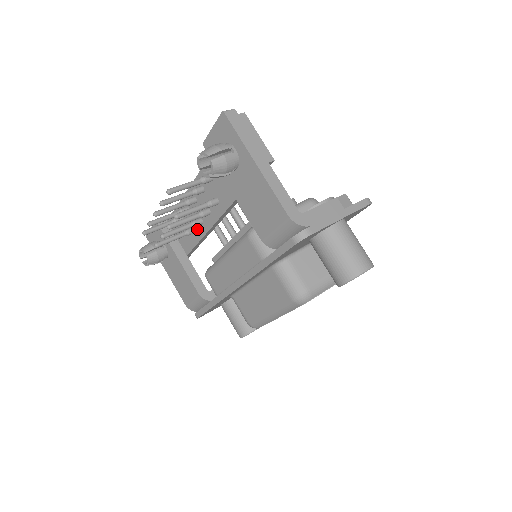
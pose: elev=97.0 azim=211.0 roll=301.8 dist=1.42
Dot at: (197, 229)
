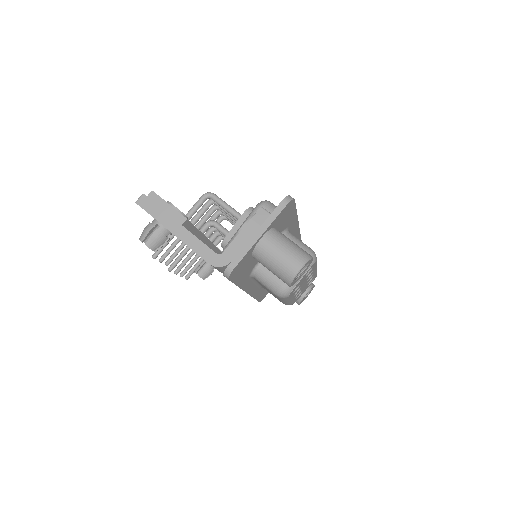
Dot at: occluded
